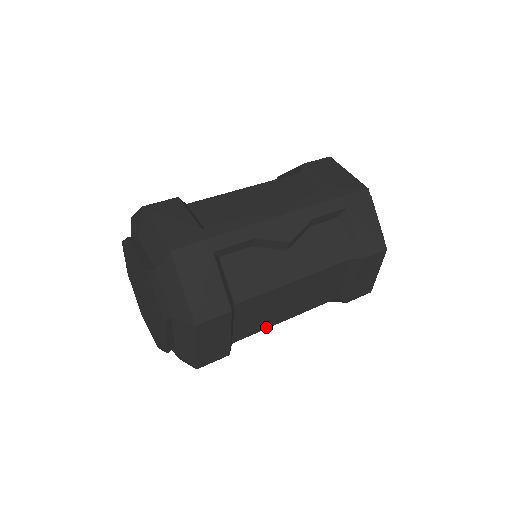
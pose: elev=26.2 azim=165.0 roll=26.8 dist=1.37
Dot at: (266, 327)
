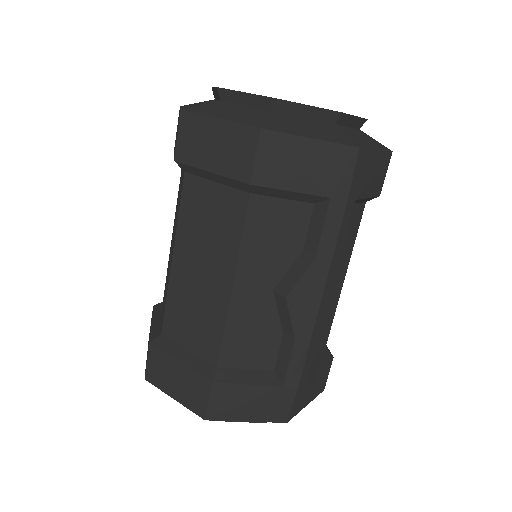
Dot at: occluded
